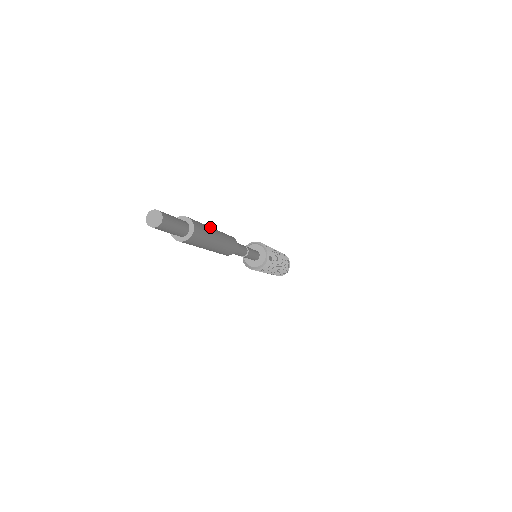
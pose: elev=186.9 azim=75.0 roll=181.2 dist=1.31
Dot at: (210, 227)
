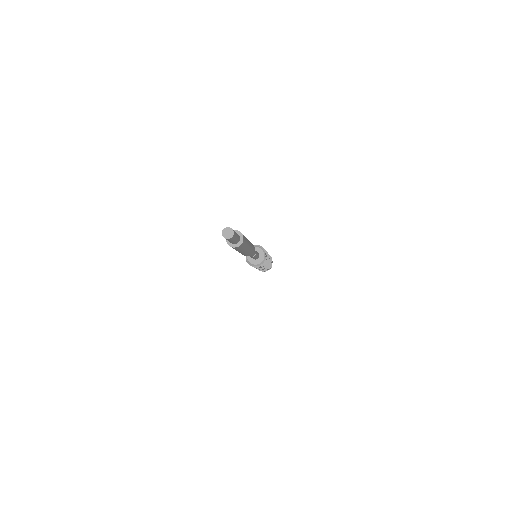
Dot at: occluded
